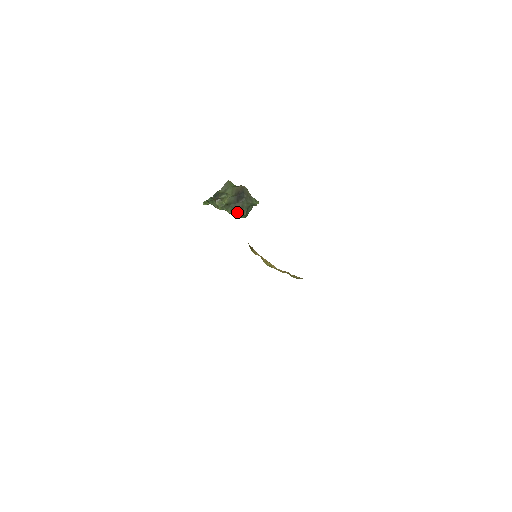
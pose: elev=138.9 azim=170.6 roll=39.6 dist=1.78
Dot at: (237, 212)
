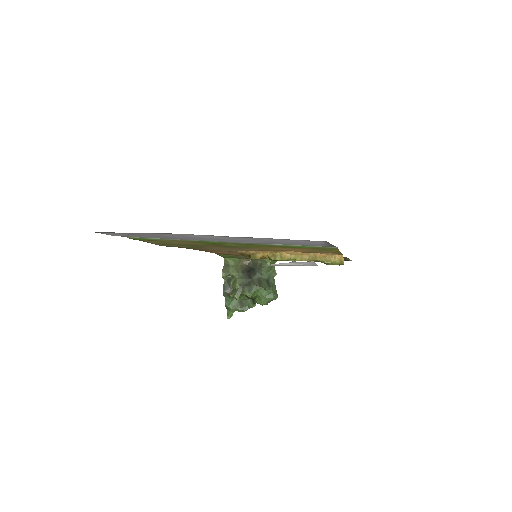
Dot at: (259, 292)
